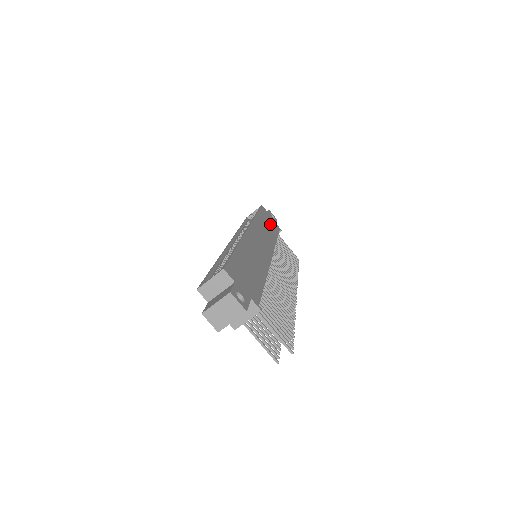
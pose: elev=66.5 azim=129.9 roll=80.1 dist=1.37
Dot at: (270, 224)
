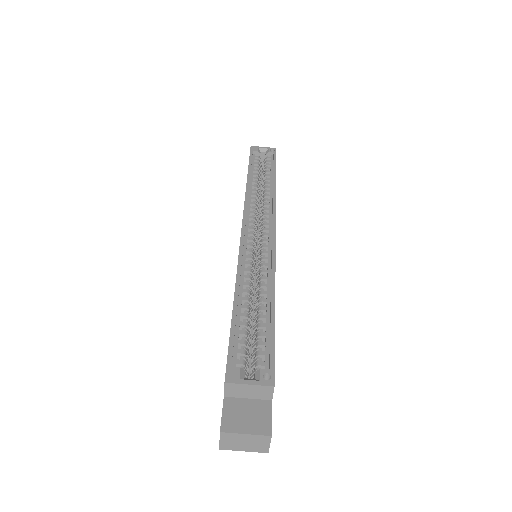
Dot at: occluded
